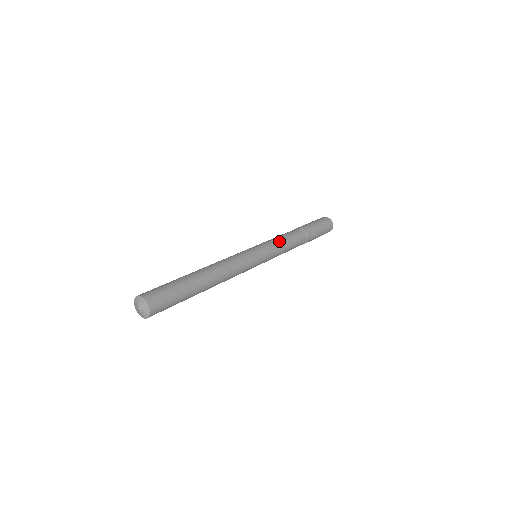
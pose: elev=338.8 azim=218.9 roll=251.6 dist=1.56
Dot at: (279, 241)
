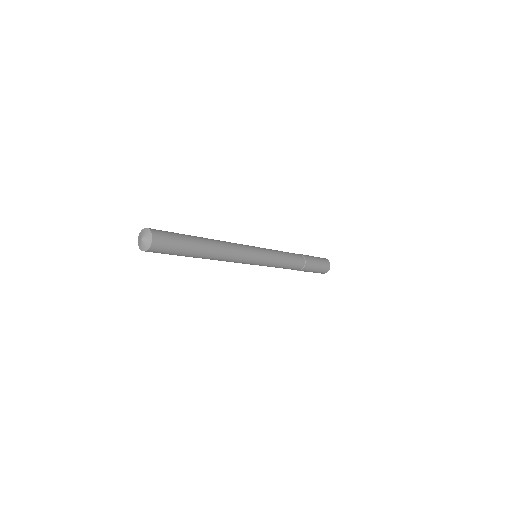
Dot at: (281, 257)
